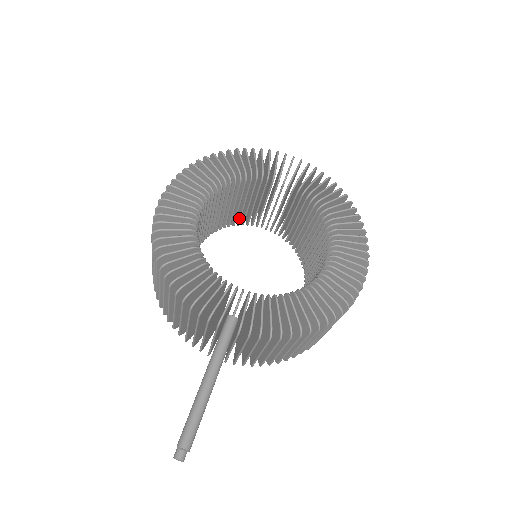
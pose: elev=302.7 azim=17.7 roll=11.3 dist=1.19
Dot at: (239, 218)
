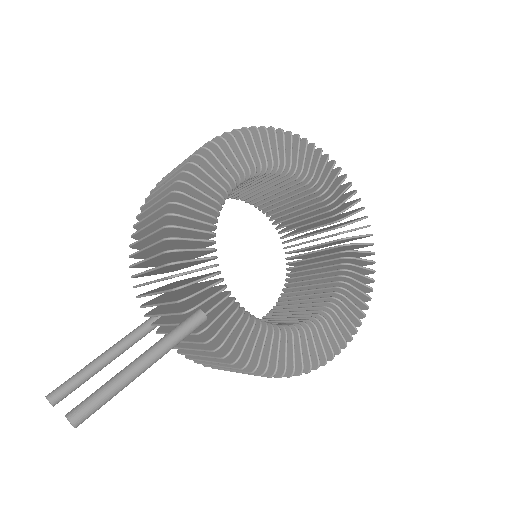
Dot at: (262, 203)
